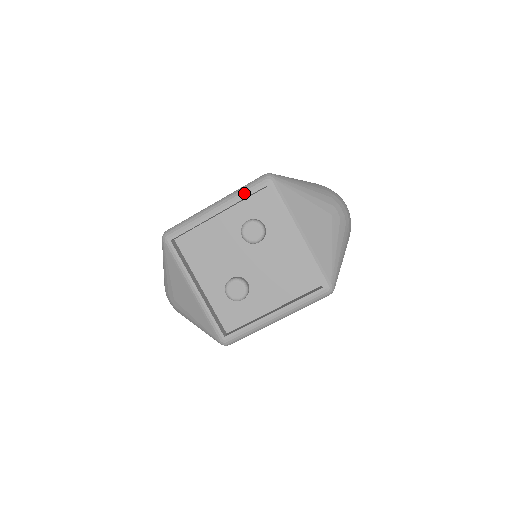
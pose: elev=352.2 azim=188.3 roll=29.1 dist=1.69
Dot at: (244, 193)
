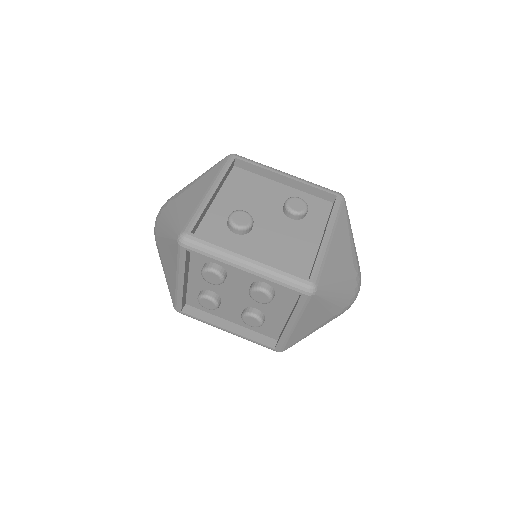
Dot at: (316, 185)
